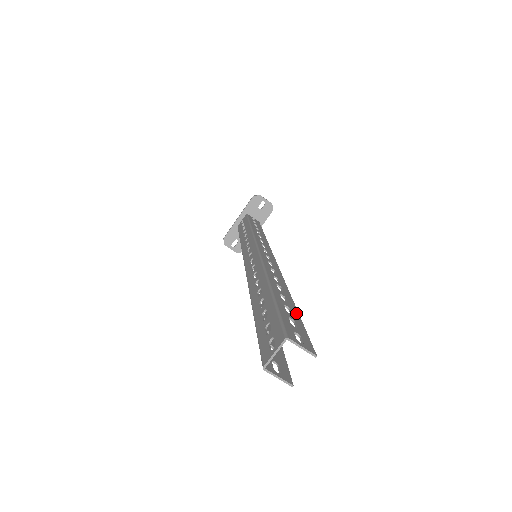
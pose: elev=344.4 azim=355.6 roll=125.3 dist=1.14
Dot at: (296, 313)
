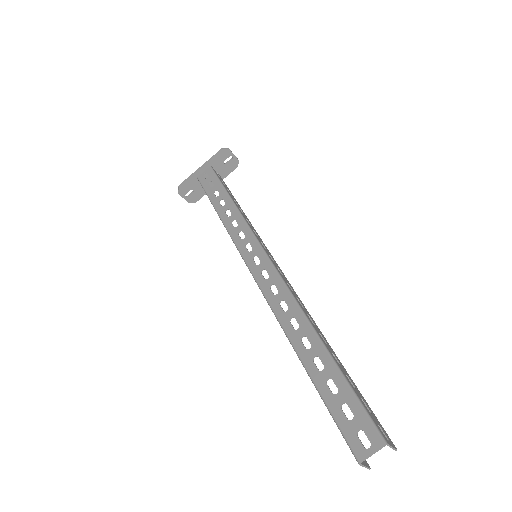
Dot at: (352, 381)
